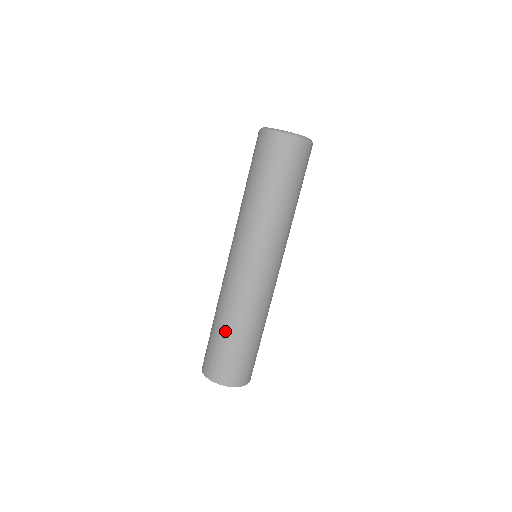
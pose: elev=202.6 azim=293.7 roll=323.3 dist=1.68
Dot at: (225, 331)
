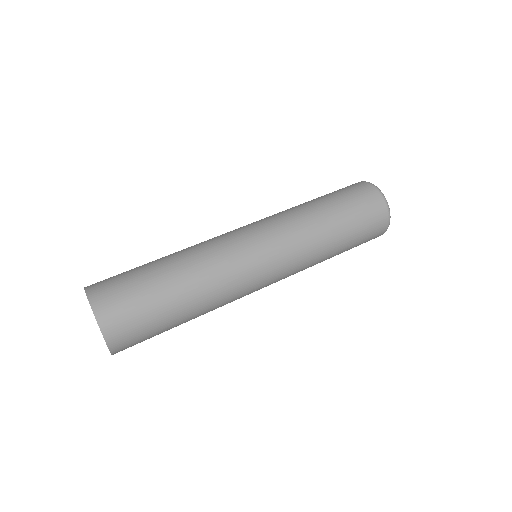
Dot at: (165, 270)
